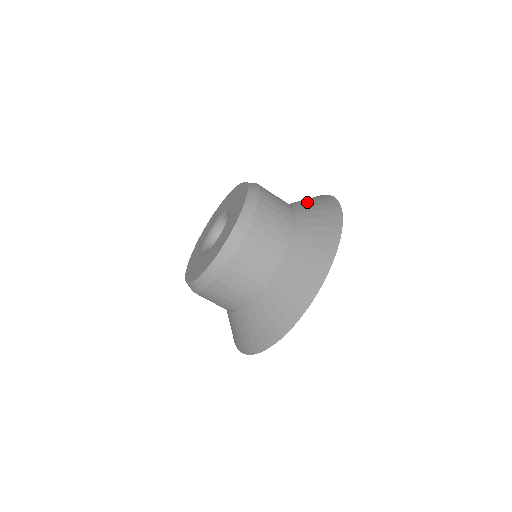
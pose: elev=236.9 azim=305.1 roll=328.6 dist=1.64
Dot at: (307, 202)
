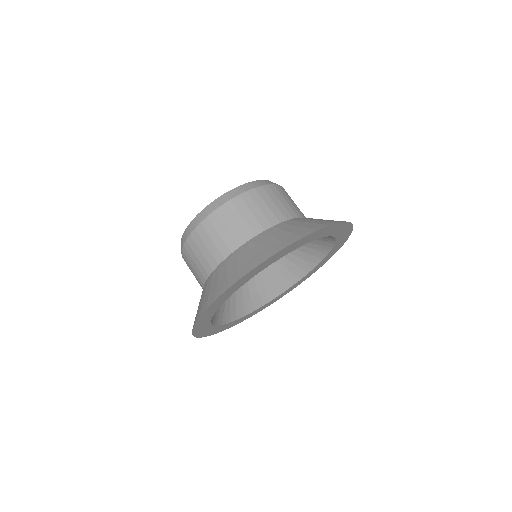
Dot at: occluded
